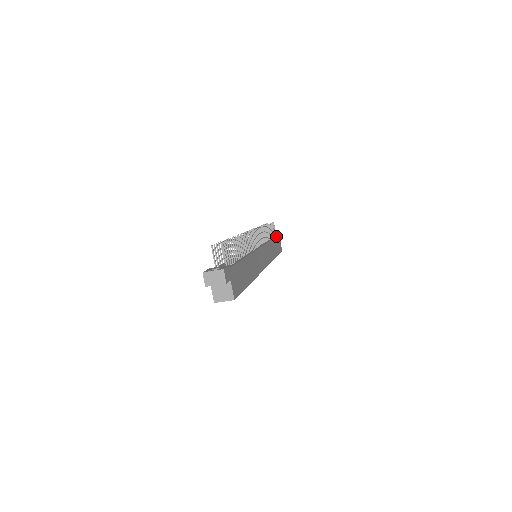
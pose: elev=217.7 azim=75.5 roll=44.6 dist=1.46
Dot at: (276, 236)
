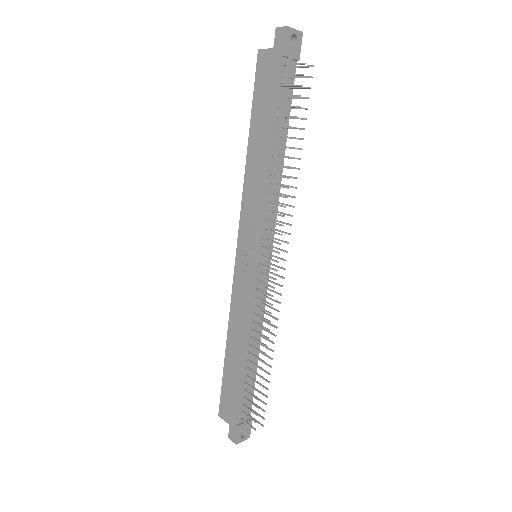
Dot at: occluded
